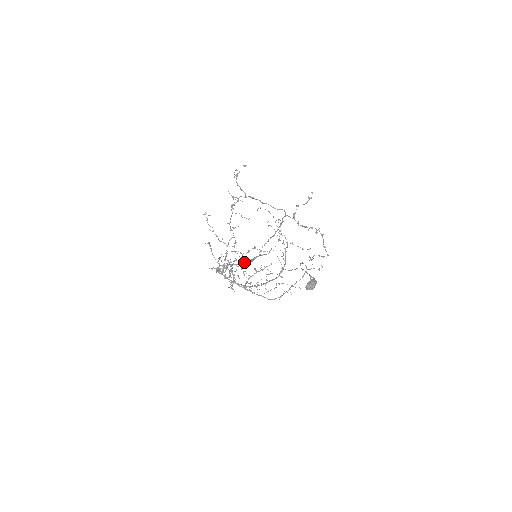
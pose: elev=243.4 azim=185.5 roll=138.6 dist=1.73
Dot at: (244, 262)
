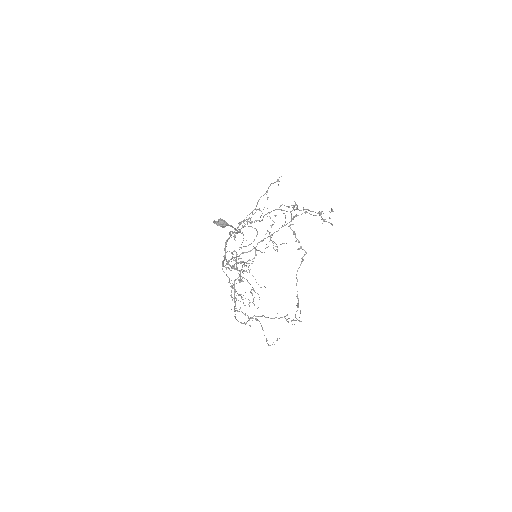
Dot at: (235, 232)
